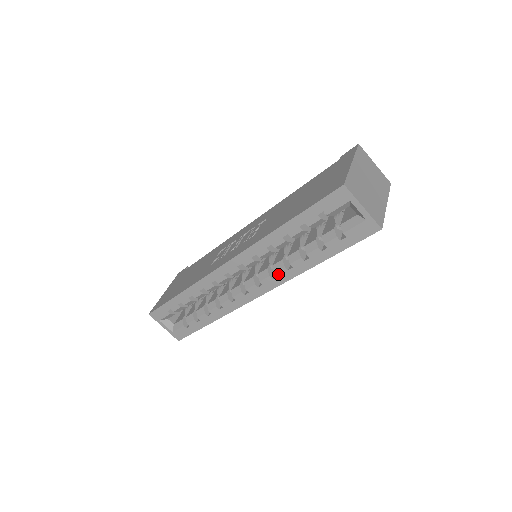
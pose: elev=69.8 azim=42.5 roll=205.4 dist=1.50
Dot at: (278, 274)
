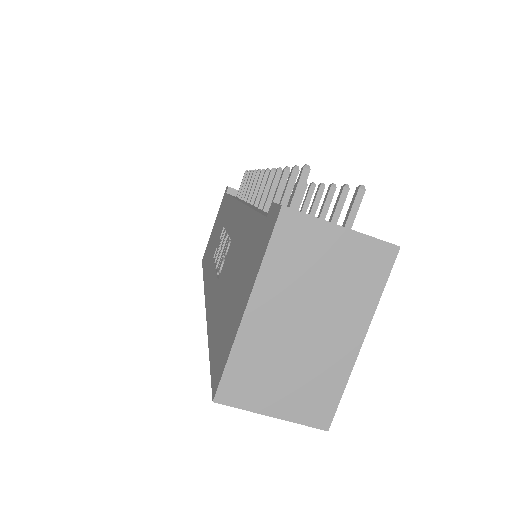
Dot at: occluded
